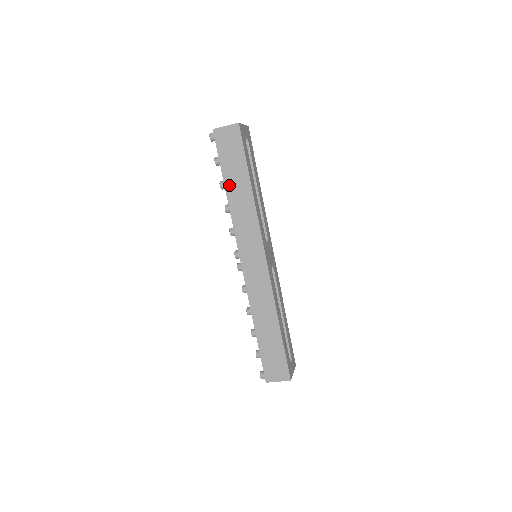
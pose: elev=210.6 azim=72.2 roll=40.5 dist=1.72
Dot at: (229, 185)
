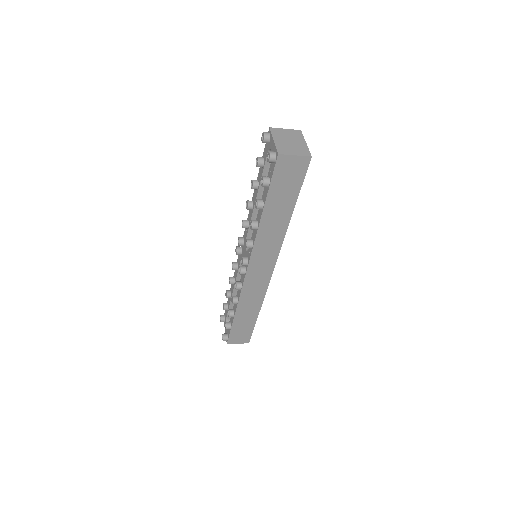
Dot at: (269, 210)
